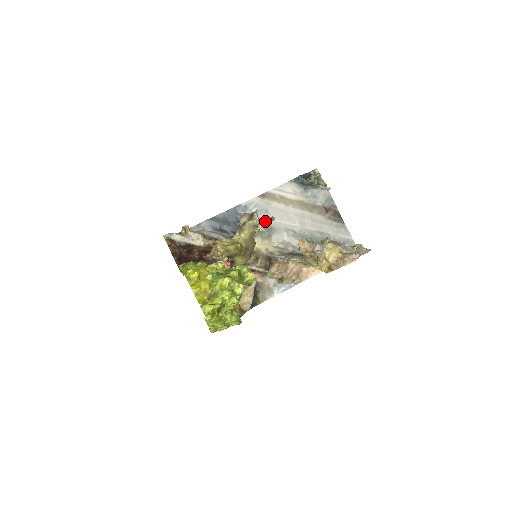
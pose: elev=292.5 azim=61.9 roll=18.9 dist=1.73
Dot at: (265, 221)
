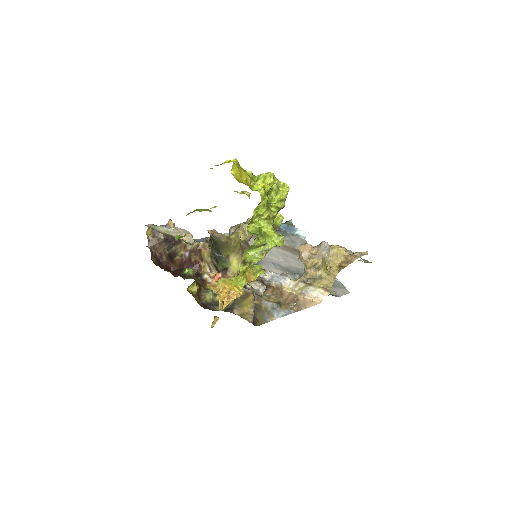
Dot at: occluded
